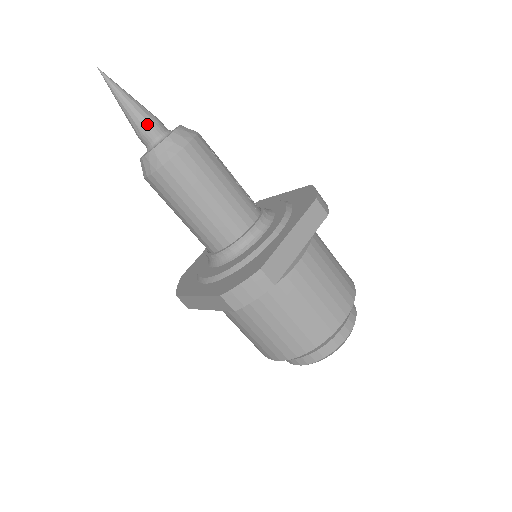
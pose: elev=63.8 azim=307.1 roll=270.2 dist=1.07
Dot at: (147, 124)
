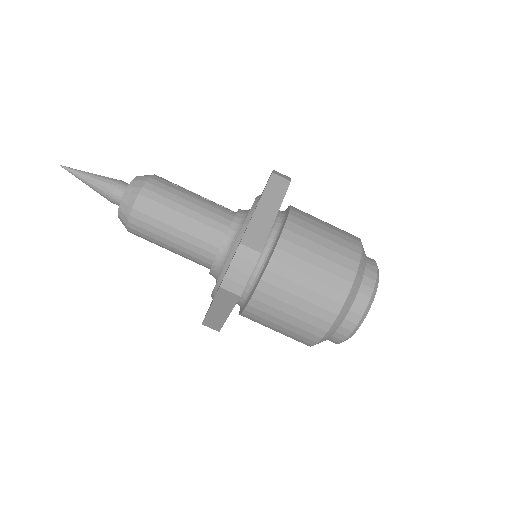
Dot at: (111, 186)
